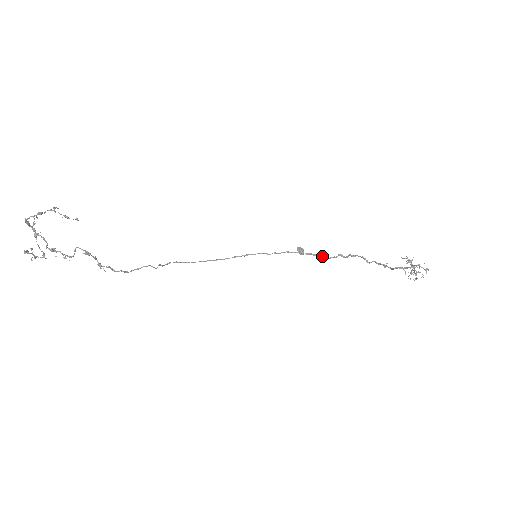
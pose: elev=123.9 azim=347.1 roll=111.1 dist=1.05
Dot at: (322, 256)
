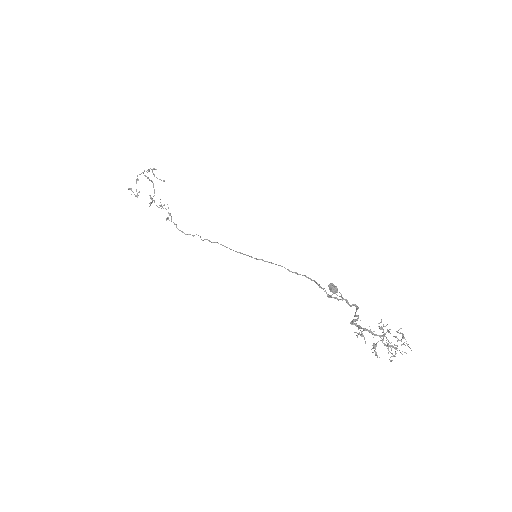
Dot at: occluded
